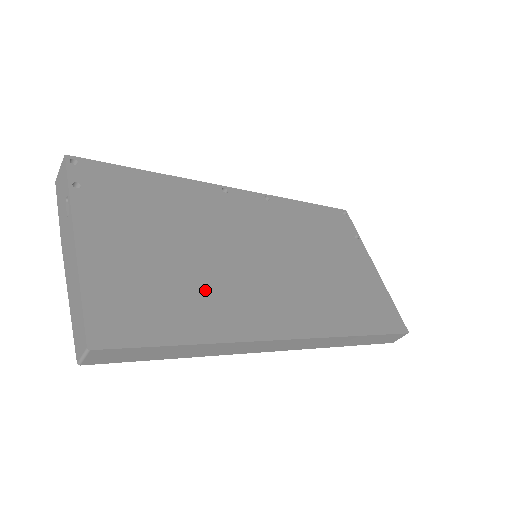
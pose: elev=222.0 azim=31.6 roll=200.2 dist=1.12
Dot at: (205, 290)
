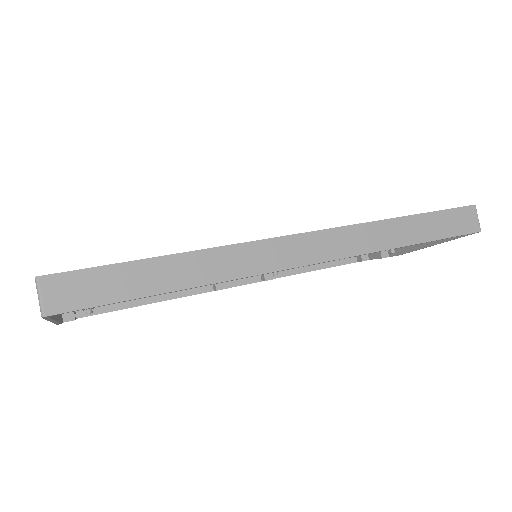
Dot at: occluded
